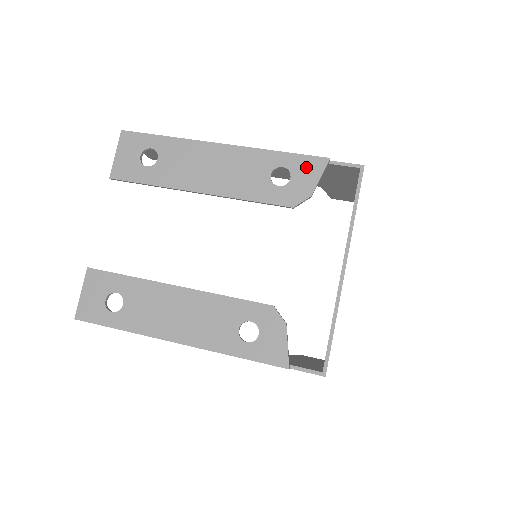
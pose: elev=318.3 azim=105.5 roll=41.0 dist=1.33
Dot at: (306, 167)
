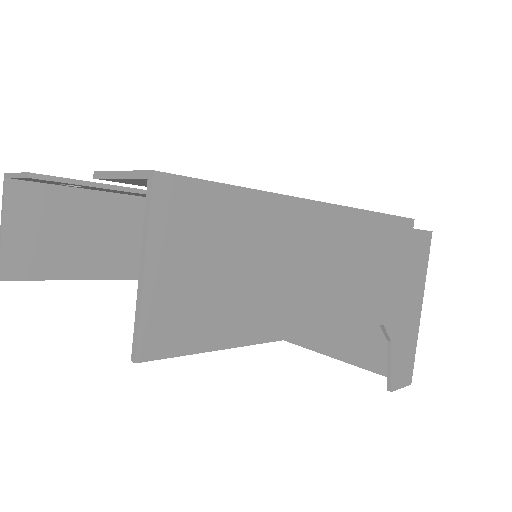
Dot at: occluded
